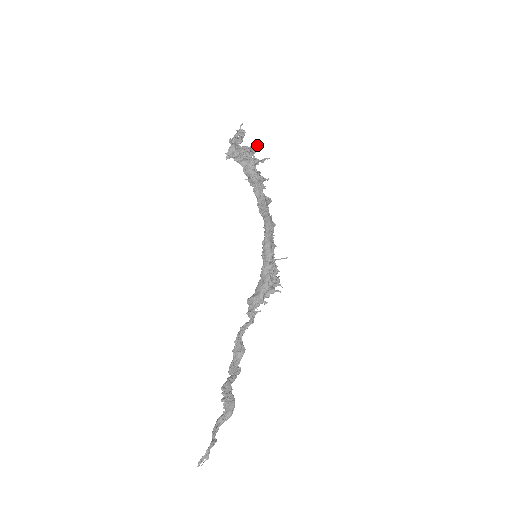
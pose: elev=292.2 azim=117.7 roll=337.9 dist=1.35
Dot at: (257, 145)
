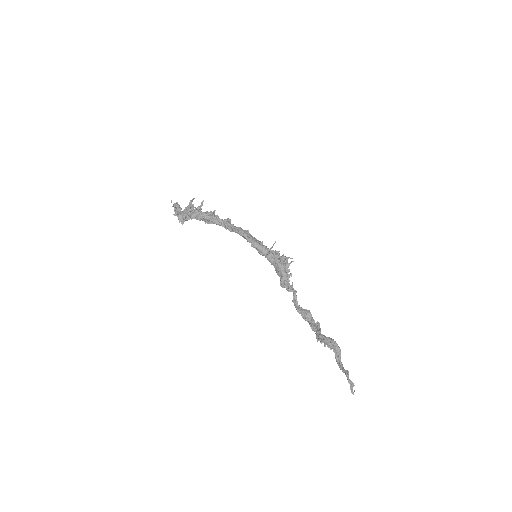
Dot at: (190, 201)
